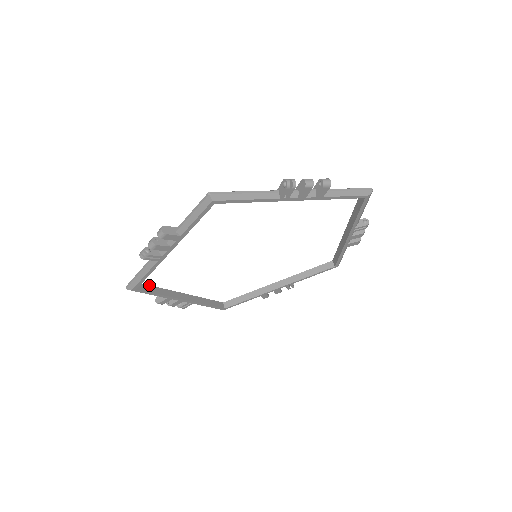
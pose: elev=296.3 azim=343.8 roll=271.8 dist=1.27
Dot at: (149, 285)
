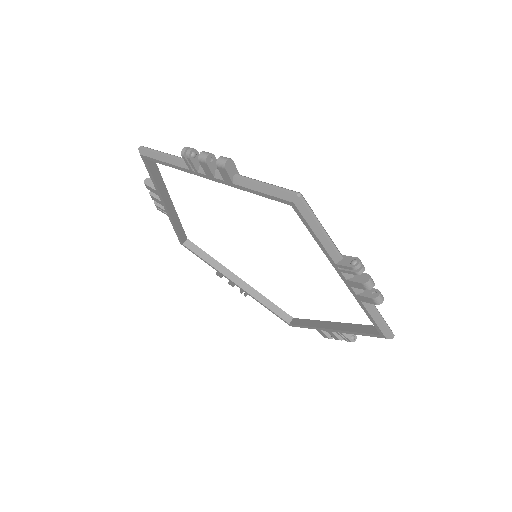
Dot at: occluded
